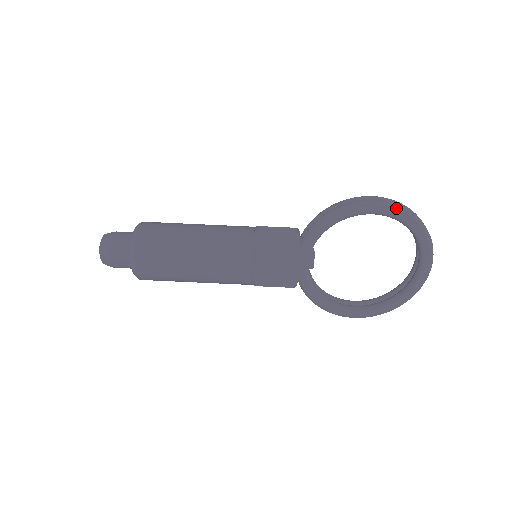
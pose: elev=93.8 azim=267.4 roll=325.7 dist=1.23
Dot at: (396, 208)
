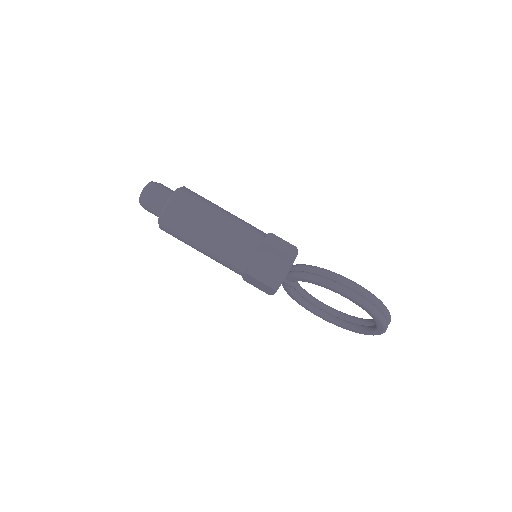
Dot at: (365, 306)
